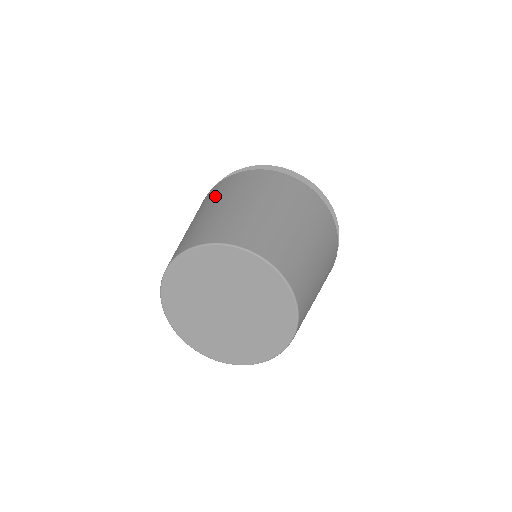
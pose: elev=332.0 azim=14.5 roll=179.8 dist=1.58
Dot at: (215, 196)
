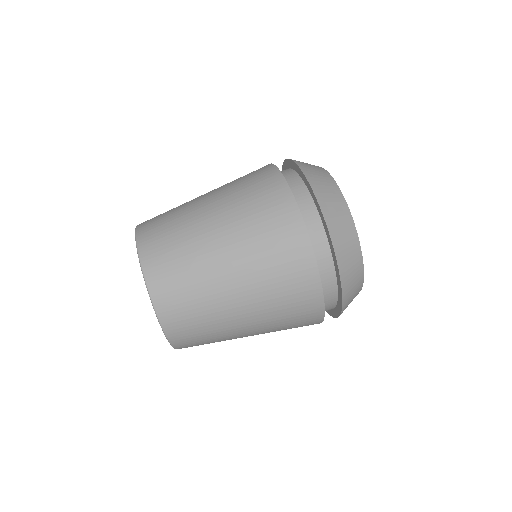
Dot at: occluded
